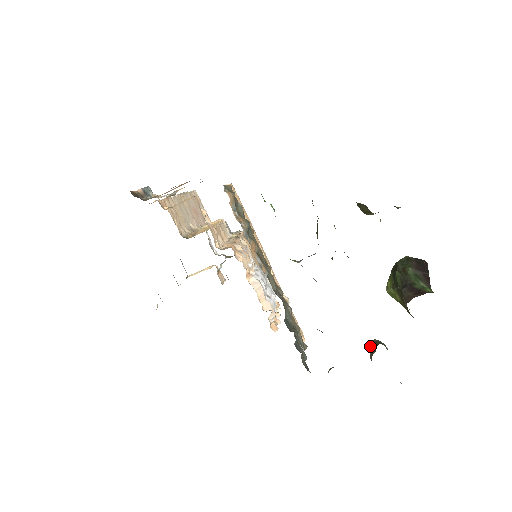
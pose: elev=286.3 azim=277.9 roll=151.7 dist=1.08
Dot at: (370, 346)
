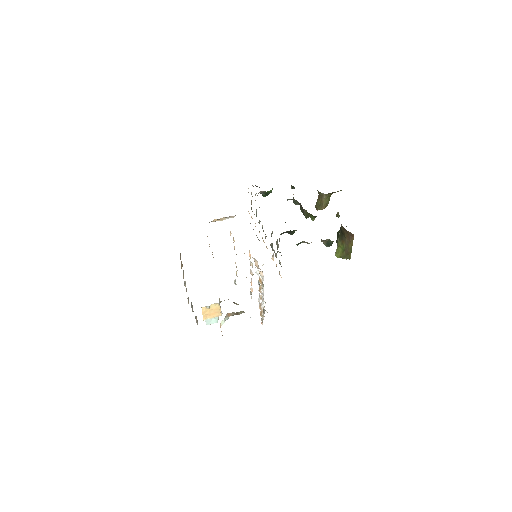
Dot at: occluded
